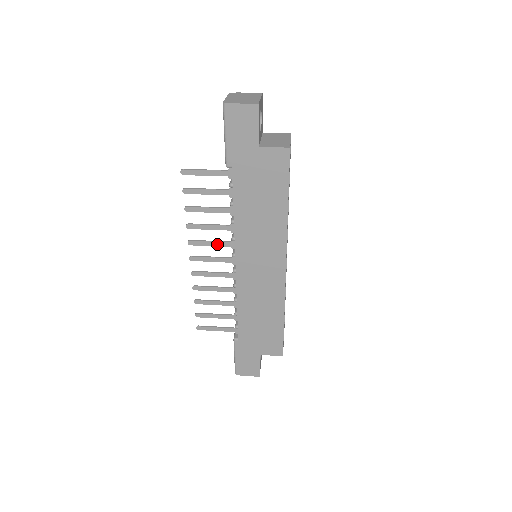
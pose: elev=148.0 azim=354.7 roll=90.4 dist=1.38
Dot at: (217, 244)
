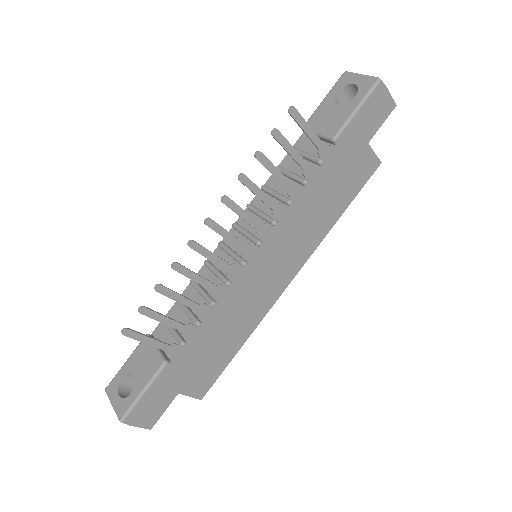
Dot at: (249, 219)
